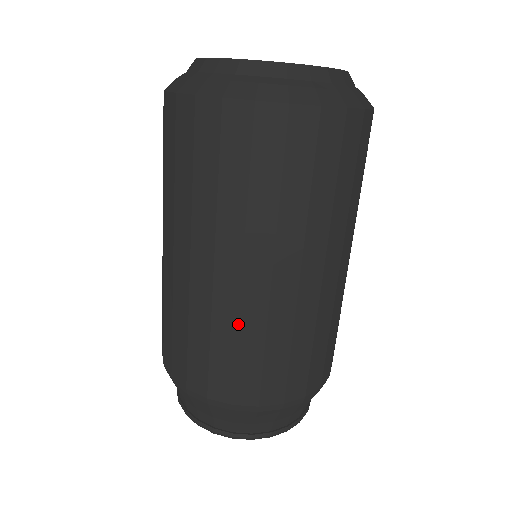
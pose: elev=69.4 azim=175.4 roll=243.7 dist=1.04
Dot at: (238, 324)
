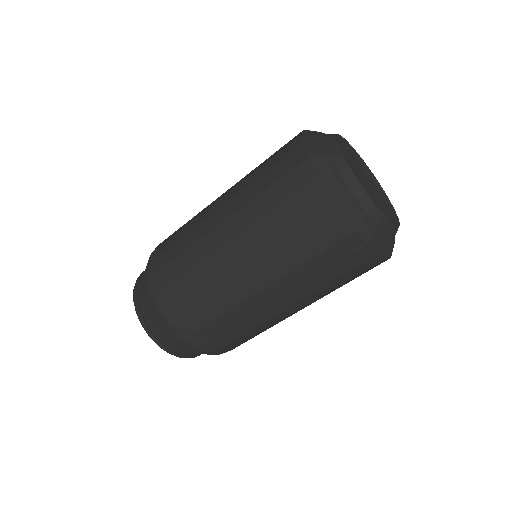
Dot at: (268, 327)
